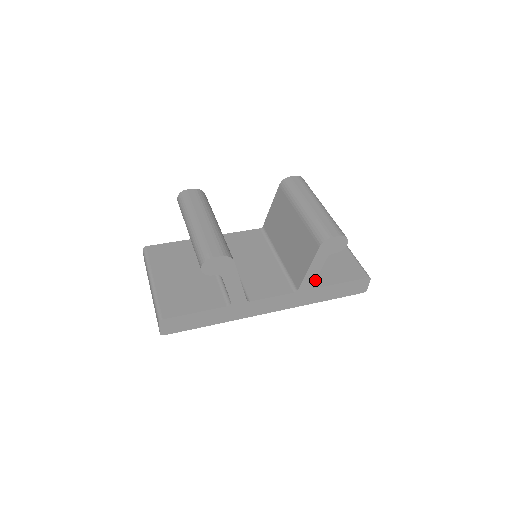
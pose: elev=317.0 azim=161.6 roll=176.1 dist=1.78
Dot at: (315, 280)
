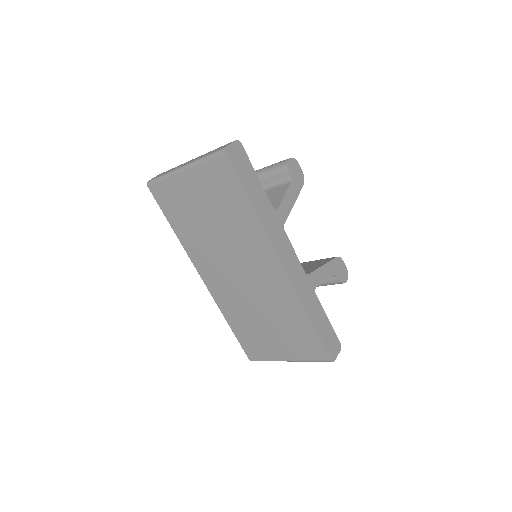
Dot at: occluded
